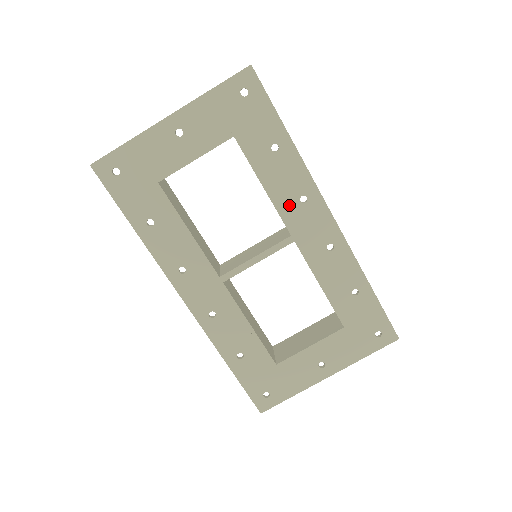
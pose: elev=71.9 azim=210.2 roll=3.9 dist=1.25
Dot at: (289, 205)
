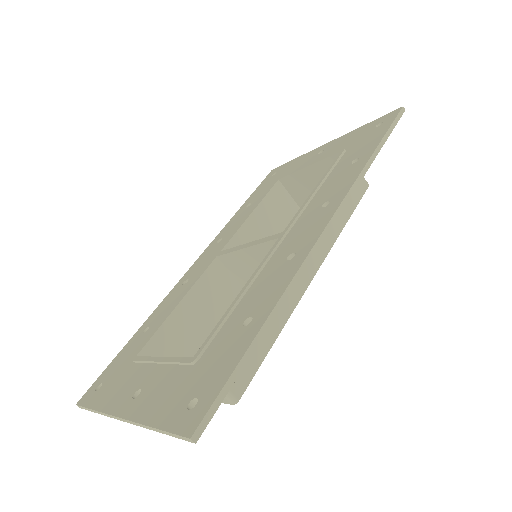
Dot at: (313, 207)
